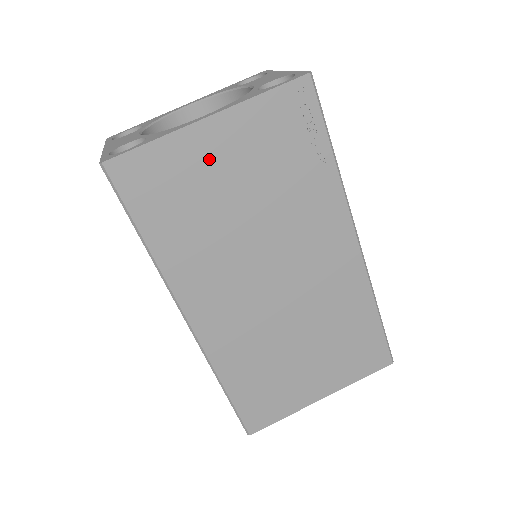
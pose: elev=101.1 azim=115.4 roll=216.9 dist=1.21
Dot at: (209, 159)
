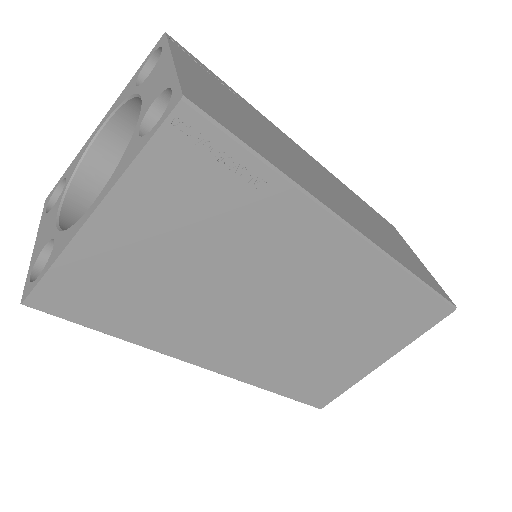
Dot at: (125, 248)
